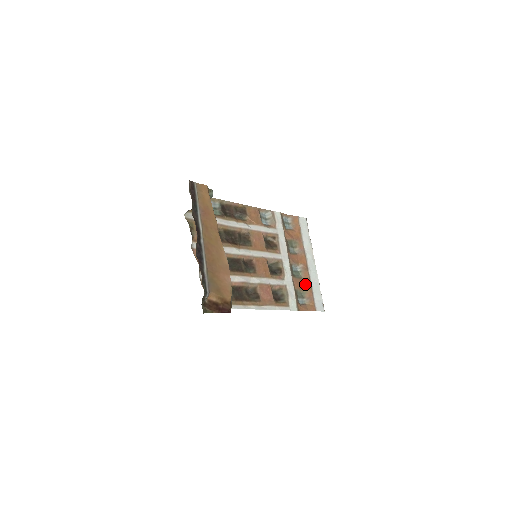
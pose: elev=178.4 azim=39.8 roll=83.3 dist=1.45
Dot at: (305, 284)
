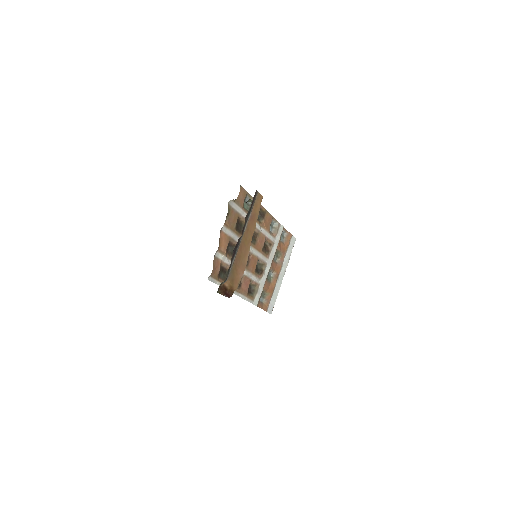
Dot at: (270, 288)
